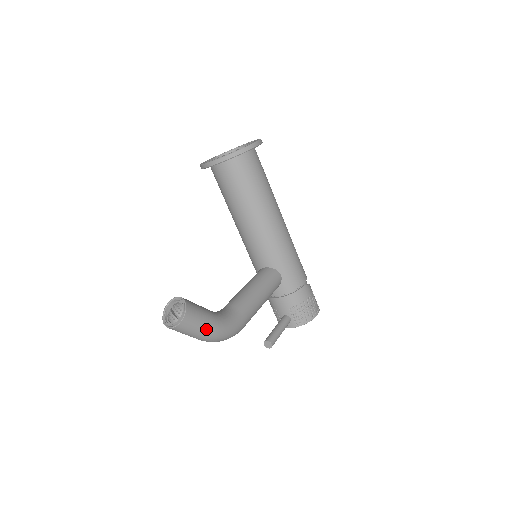
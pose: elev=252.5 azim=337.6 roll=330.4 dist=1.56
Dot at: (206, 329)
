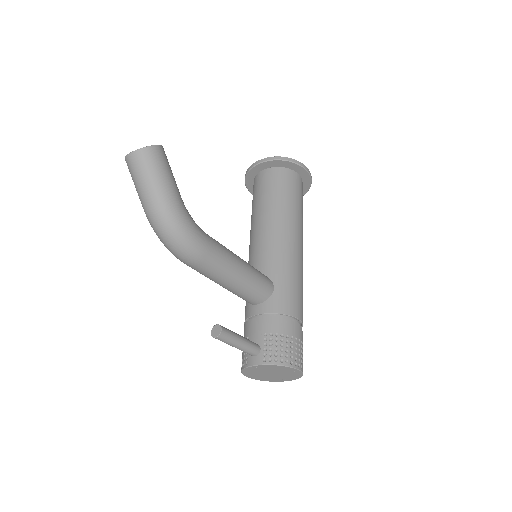
Dot at: (163, 187)
